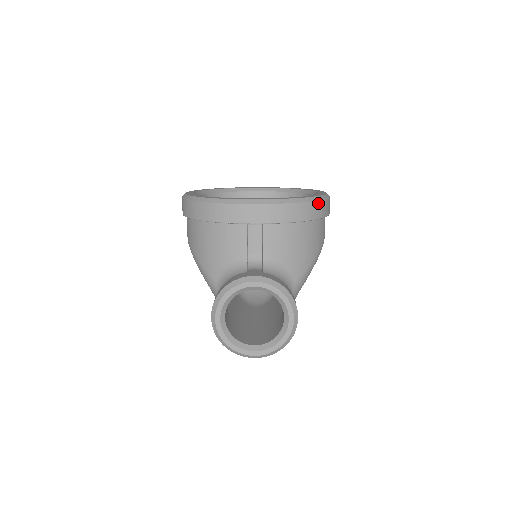
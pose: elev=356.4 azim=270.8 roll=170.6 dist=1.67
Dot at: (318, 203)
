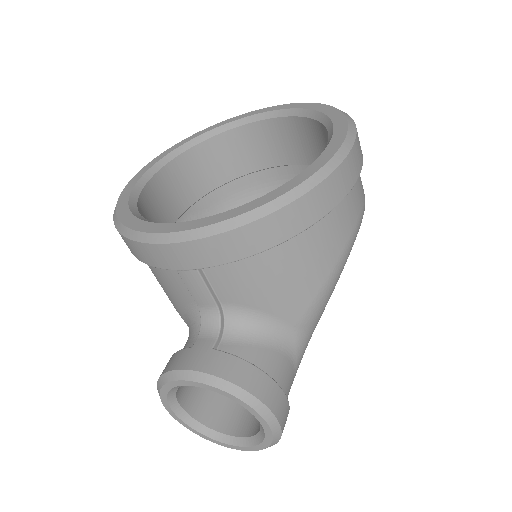
Dot at: (299, 202)
